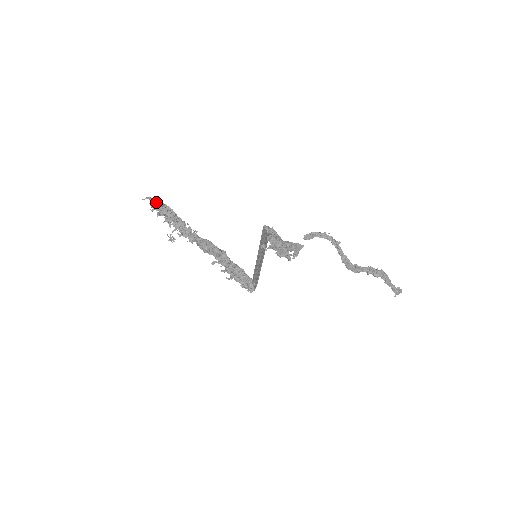
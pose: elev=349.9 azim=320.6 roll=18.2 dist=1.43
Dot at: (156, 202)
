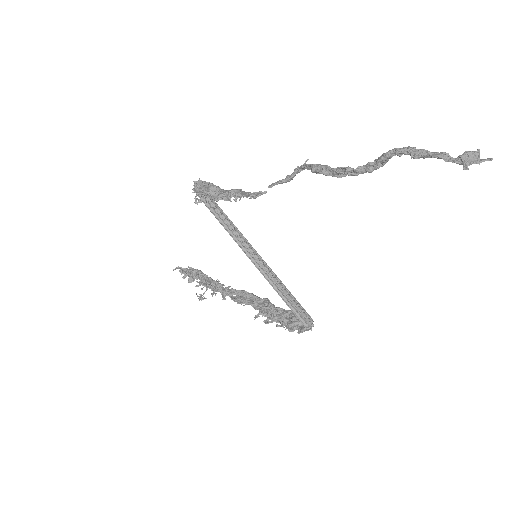
Dot at: (186, 269)
